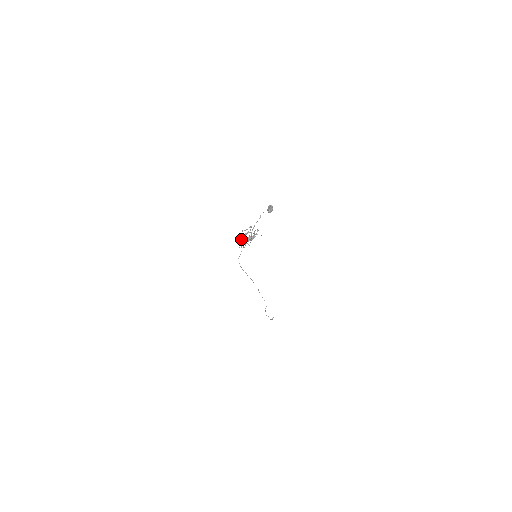
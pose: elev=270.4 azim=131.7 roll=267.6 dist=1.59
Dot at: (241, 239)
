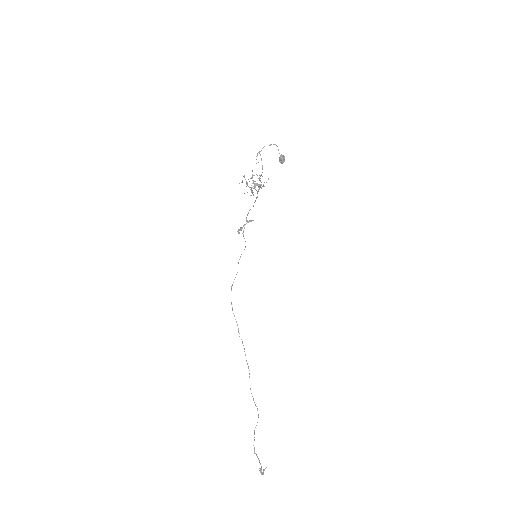
Dot at: (241, 228)
